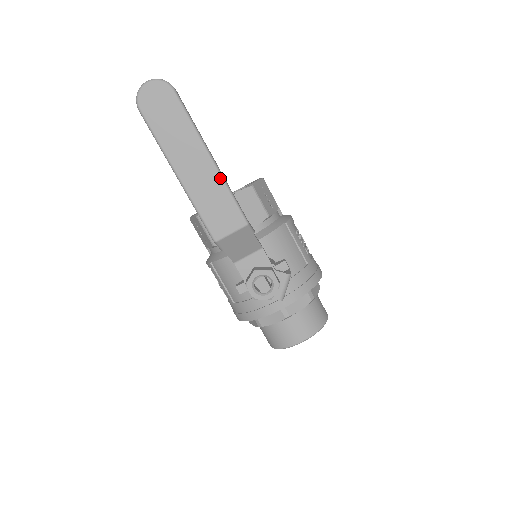
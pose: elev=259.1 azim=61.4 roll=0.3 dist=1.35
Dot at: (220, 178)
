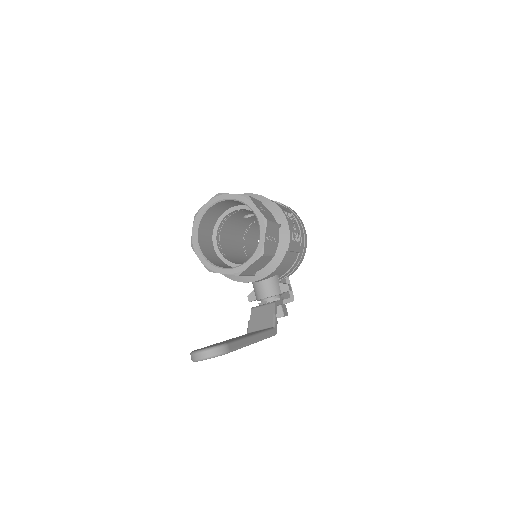
Dot at: occluded
